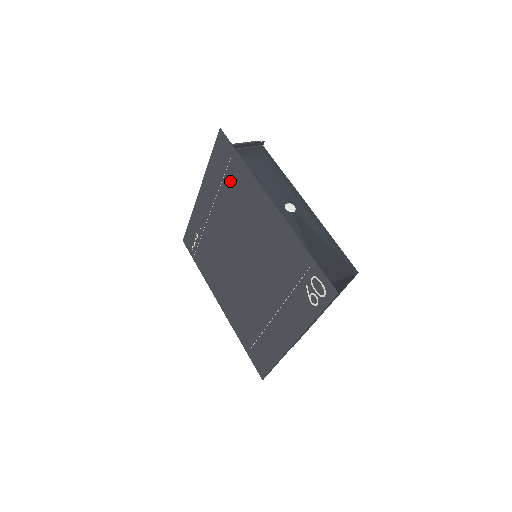
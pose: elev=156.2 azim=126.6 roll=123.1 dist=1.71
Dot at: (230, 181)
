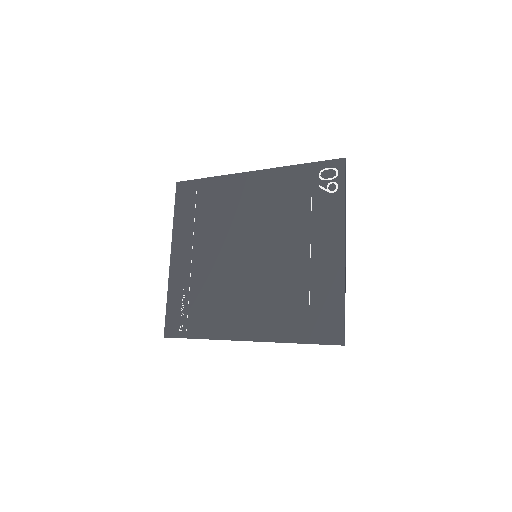
Dot at: (204, 205)
